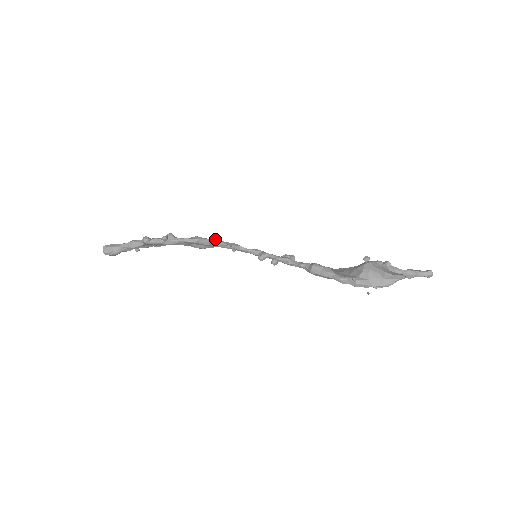
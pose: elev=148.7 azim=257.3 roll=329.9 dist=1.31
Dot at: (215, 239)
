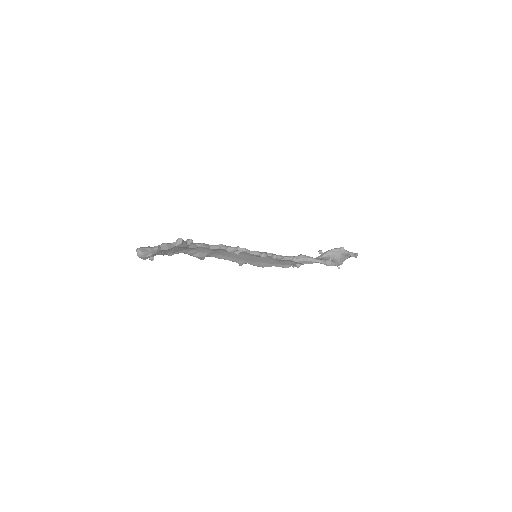
Dot at: occluded
